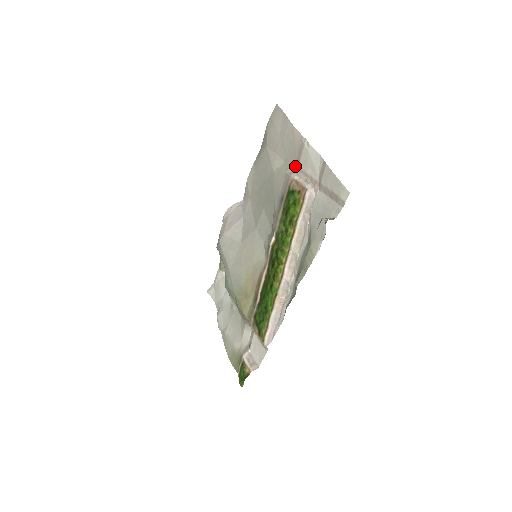
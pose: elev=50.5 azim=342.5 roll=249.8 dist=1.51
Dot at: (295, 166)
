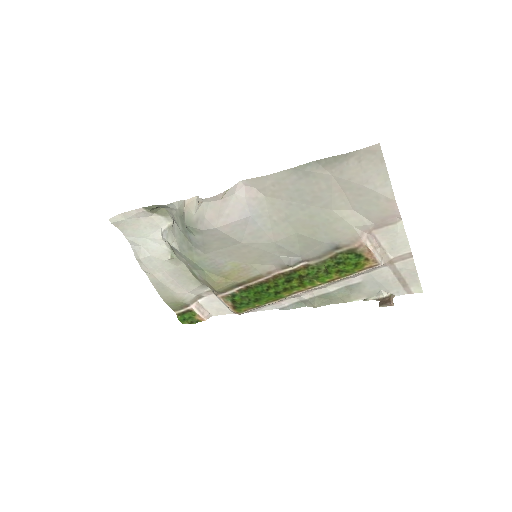
Dot at: (370, 229)
